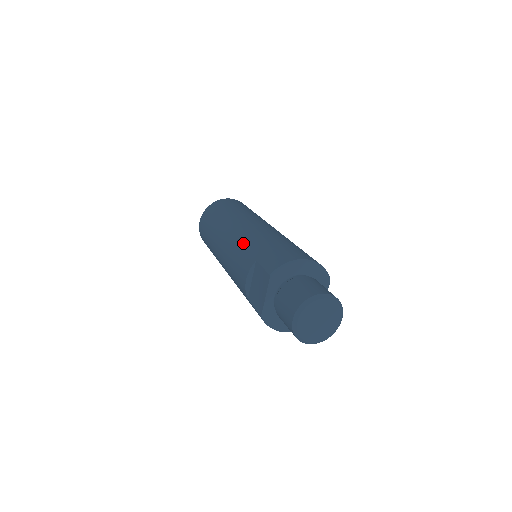
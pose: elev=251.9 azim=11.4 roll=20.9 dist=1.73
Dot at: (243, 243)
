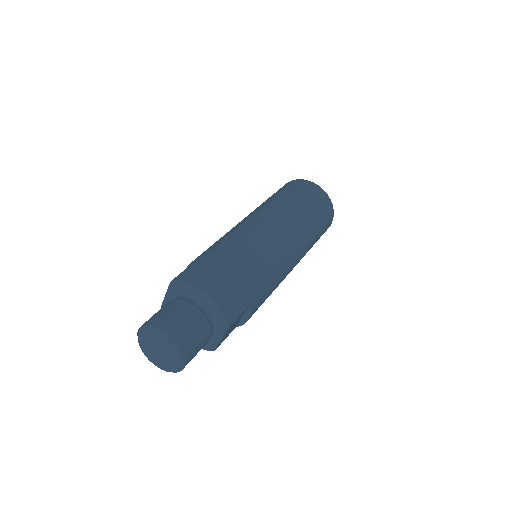
Dot at: (225, 237)
